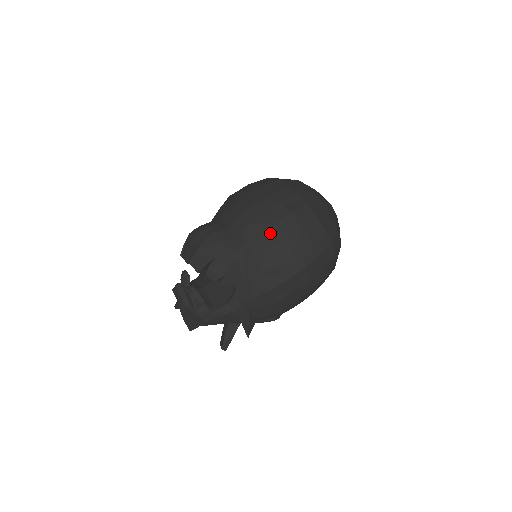
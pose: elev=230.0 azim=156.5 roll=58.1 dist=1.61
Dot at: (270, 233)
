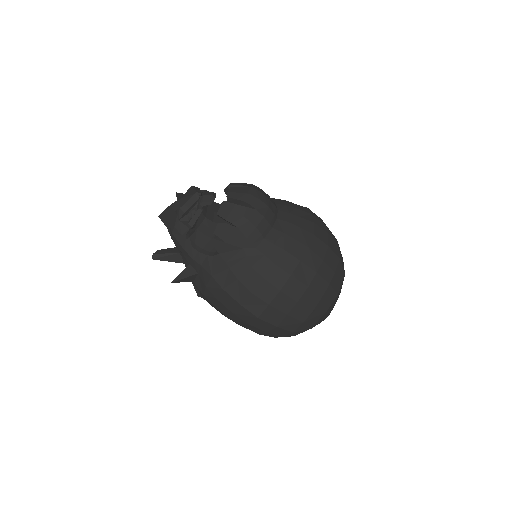
Dot at: (281, 274)
